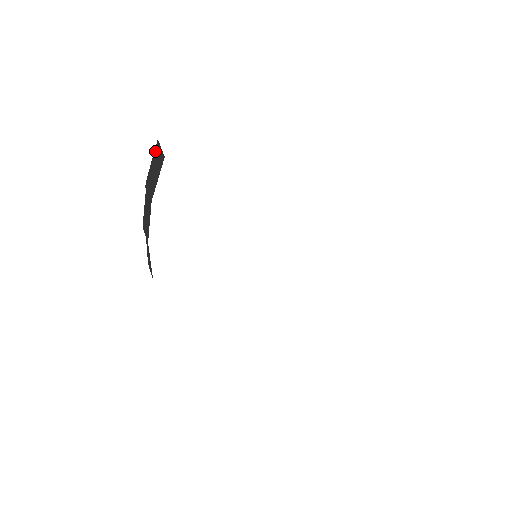
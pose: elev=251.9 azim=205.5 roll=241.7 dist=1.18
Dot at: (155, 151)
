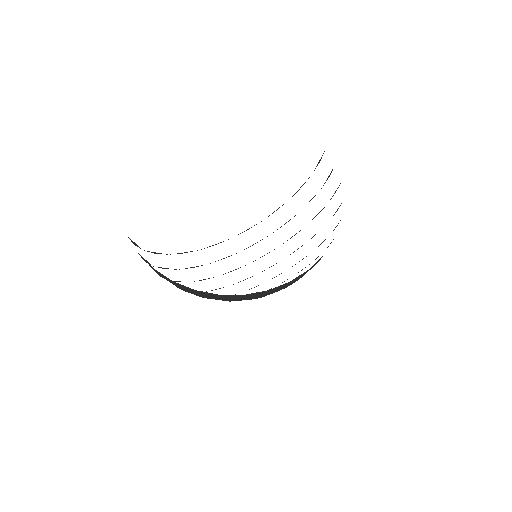
Dot at: occluded
